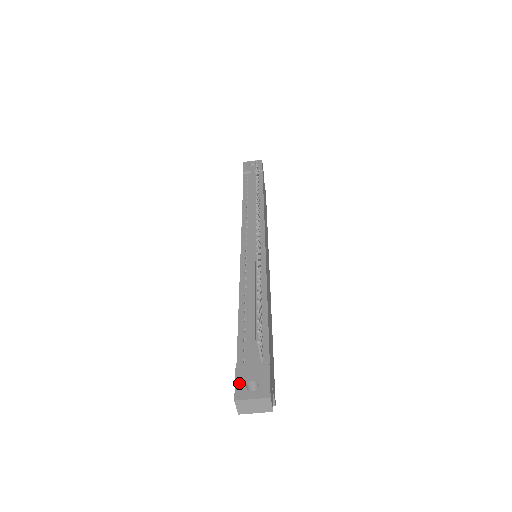
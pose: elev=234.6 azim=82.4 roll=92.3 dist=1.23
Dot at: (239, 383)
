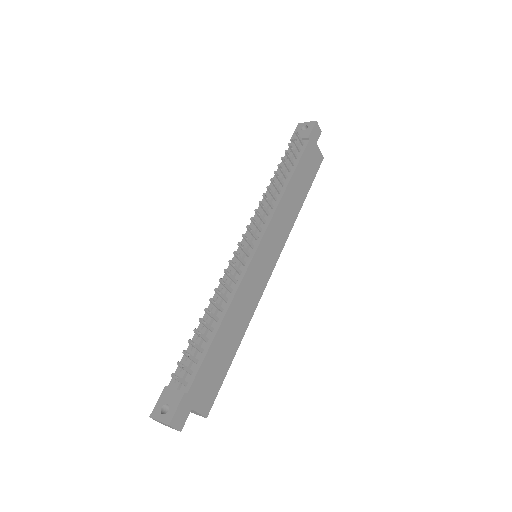
Dot at: (159, 402)
